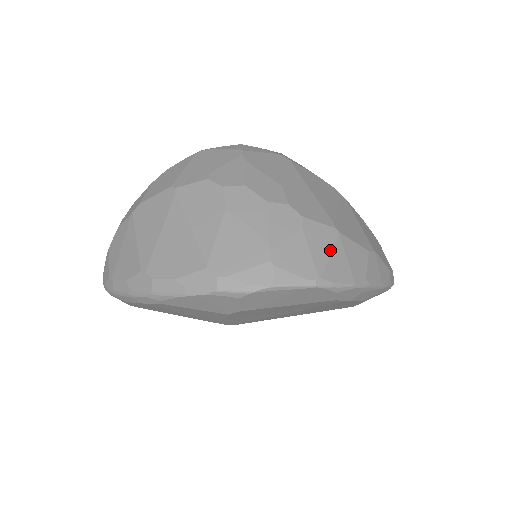
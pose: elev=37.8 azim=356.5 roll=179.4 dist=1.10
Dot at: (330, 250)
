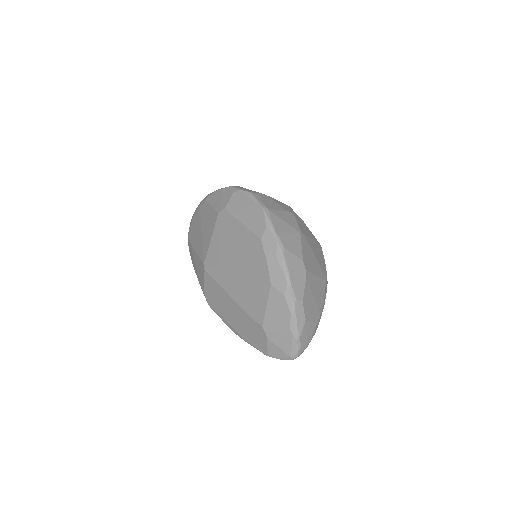
Dot at: (287, 222)
